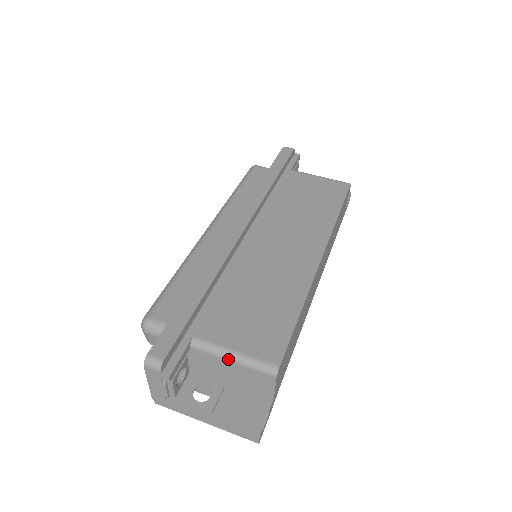
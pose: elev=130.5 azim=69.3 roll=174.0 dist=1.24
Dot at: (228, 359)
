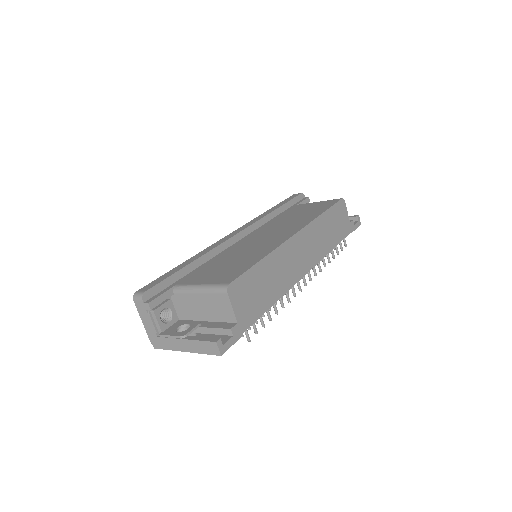
Dot at: (196, 291)
